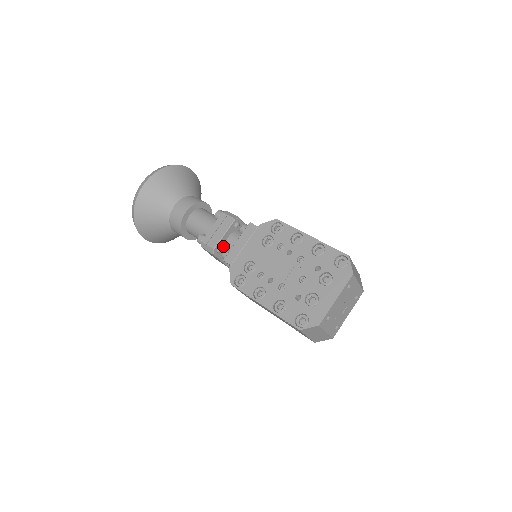
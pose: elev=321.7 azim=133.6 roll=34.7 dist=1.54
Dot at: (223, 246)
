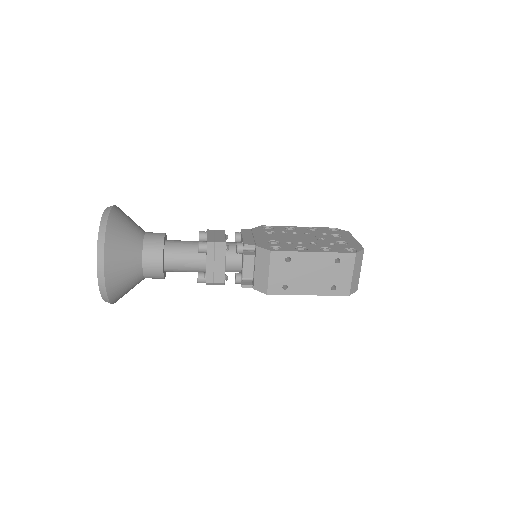
Dot at: occluded
